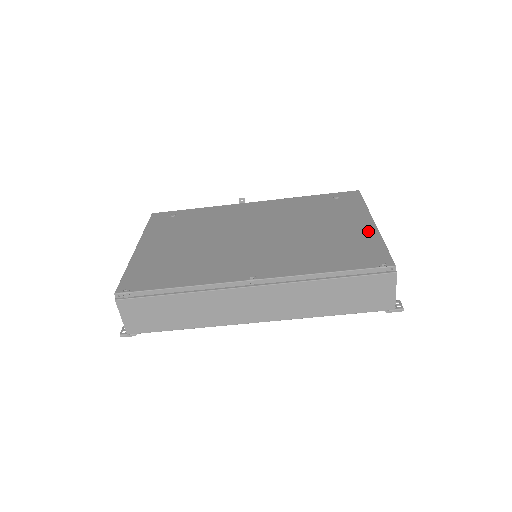
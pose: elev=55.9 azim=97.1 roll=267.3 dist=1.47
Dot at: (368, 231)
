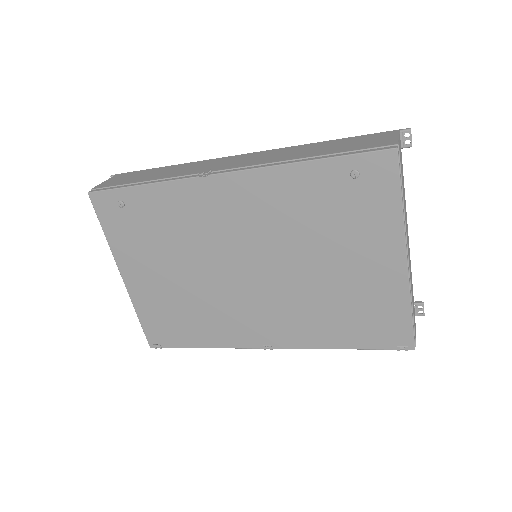
Dot at: (394, 282)
